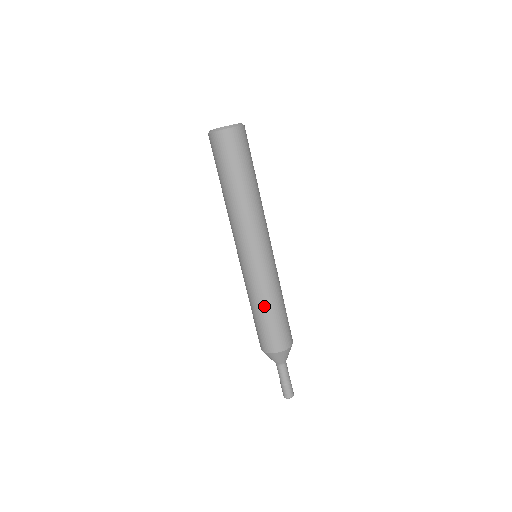
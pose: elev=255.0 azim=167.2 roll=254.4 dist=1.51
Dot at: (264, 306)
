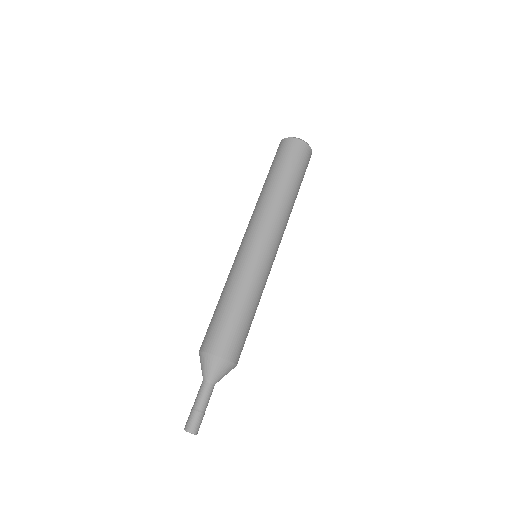
Dot at: (224, 294)
